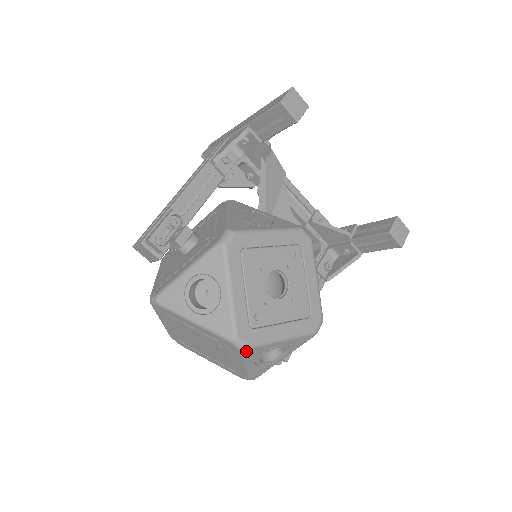
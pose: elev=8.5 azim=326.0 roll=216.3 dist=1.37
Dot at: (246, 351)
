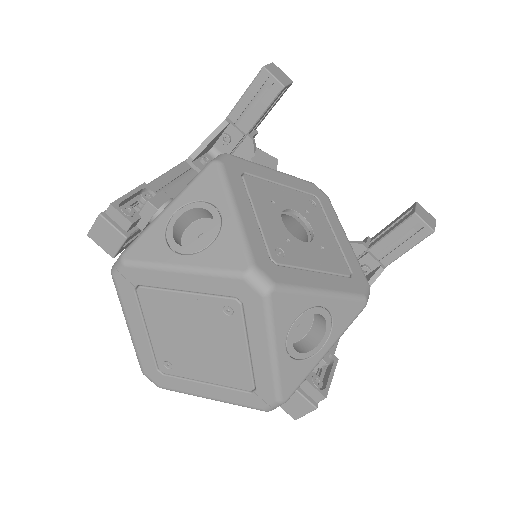
Dot at: (271, 296)
